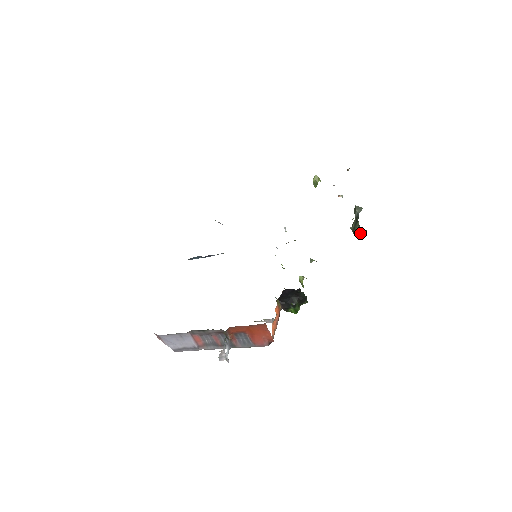
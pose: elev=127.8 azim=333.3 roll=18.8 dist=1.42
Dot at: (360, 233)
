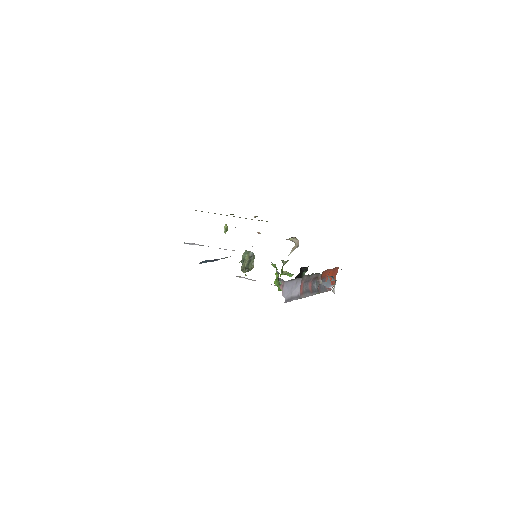
Dot at: occluded
